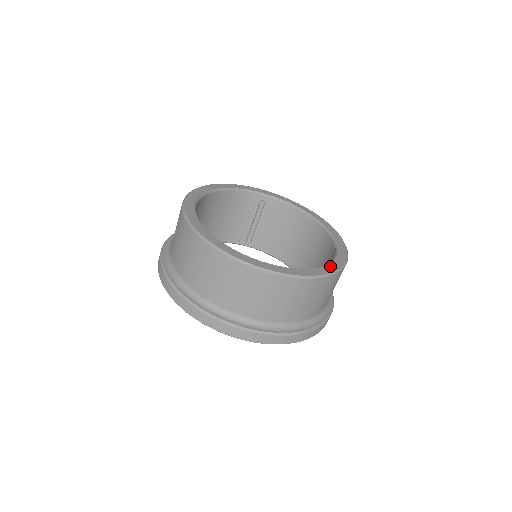
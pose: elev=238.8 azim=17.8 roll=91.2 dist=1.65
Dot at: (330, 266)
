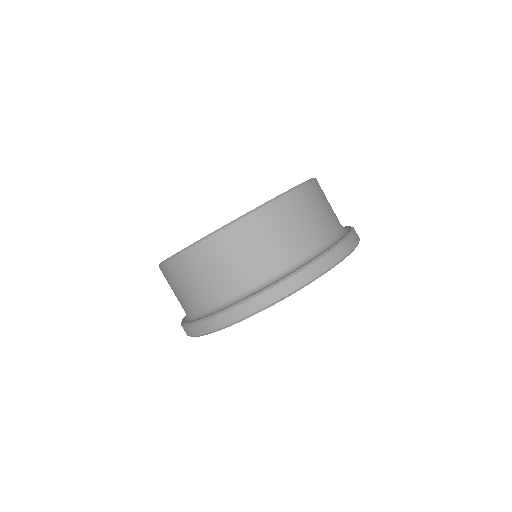
Dot at: occluded
